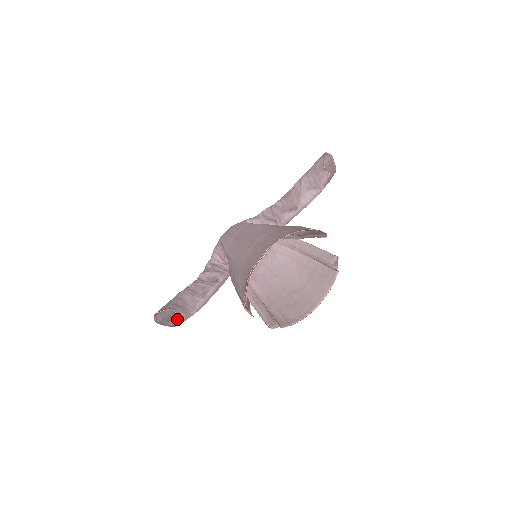
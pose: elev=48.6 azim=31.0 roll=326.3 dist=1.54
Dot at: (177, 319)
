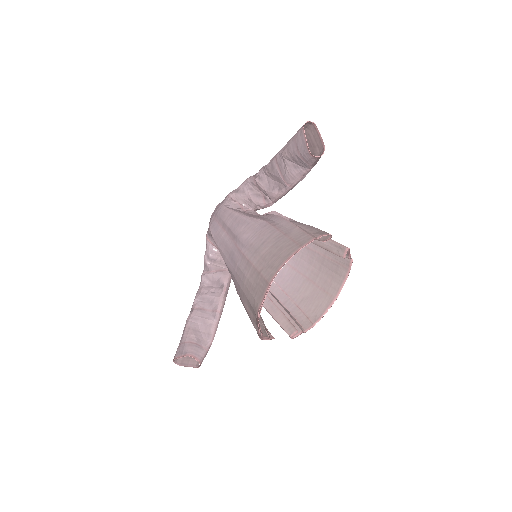
Dot at: occluded
